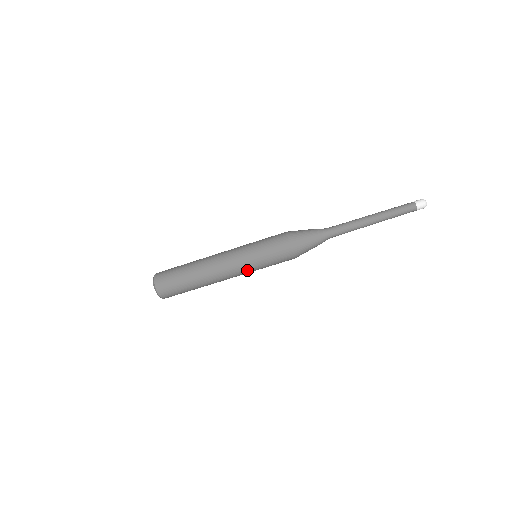
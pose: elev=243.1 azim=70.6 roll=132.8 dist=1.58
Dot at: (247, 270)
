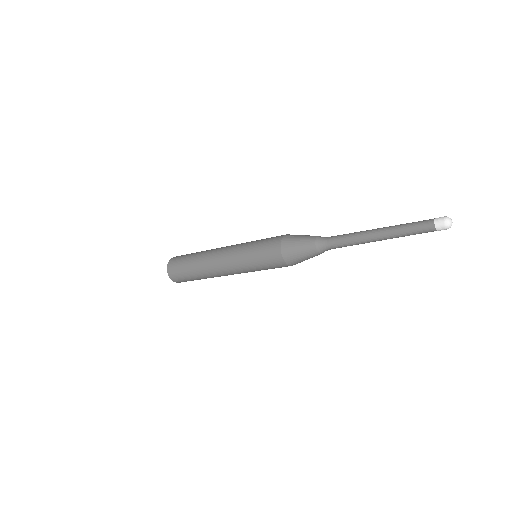
Dot at: occluded
